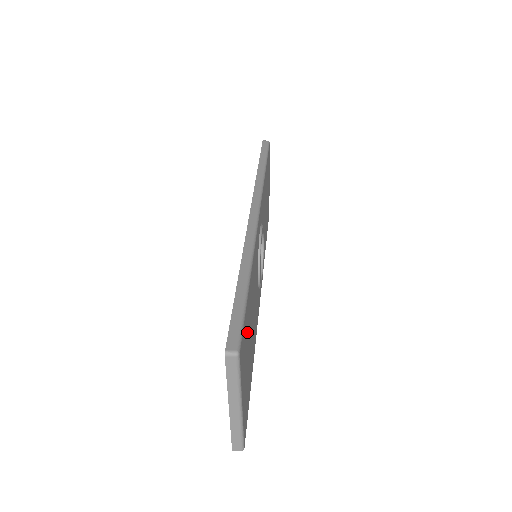
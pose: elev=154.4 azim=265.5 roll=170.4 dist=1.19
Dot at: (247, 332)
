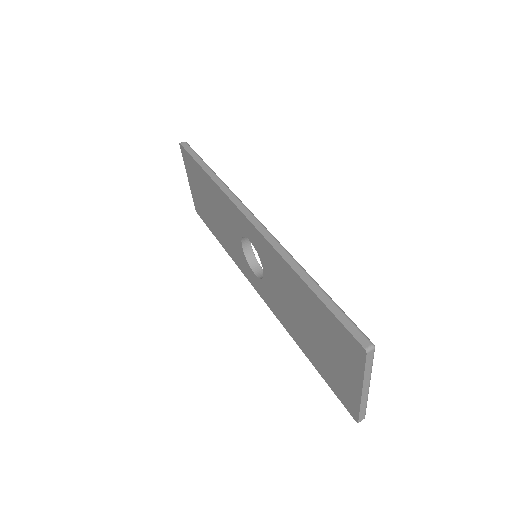
Dot at: occluded
